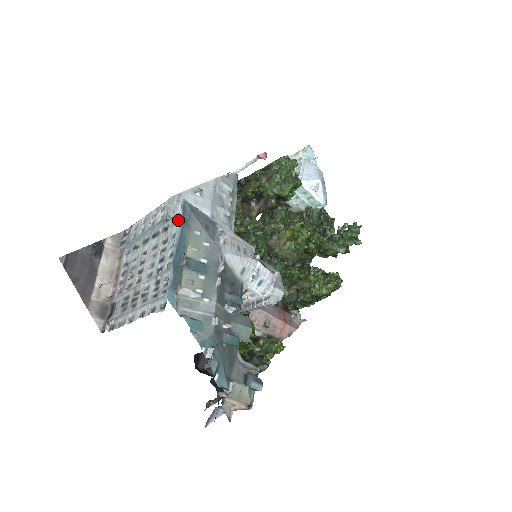
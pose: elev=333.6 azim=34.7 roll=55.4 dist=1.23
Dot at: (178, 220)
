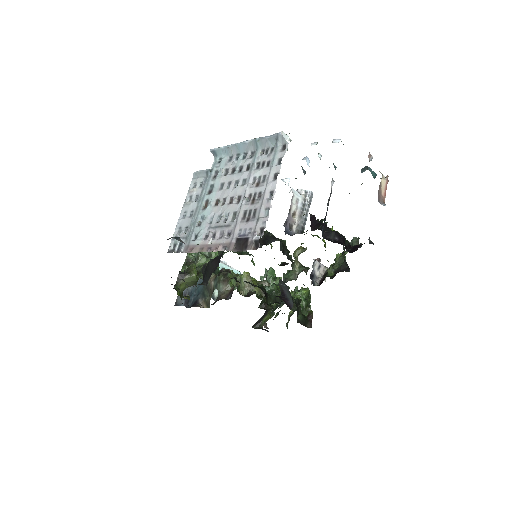
Dot at: (220, 160)
